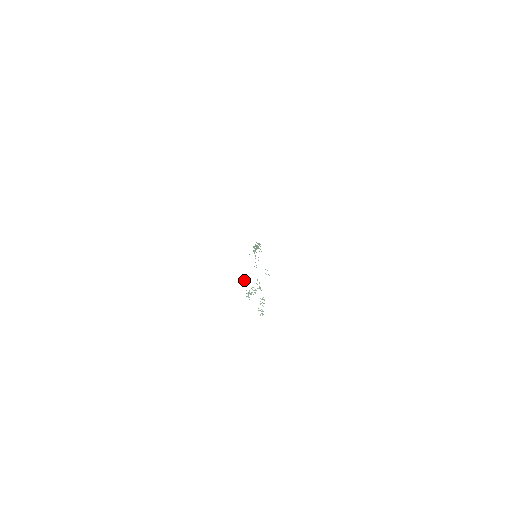
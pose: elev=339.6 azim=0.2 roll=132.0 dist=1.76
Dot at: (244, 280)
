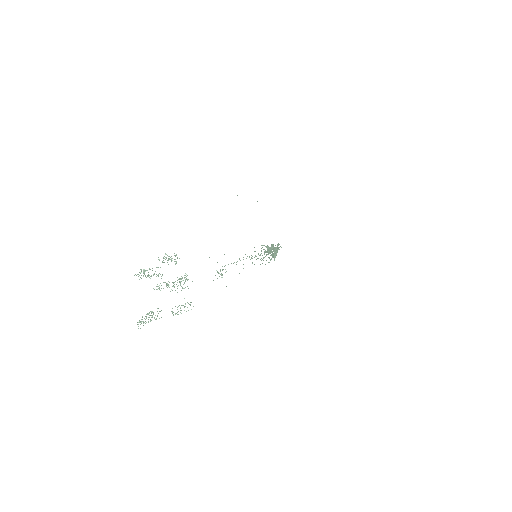
Dot at: (169, 256)
